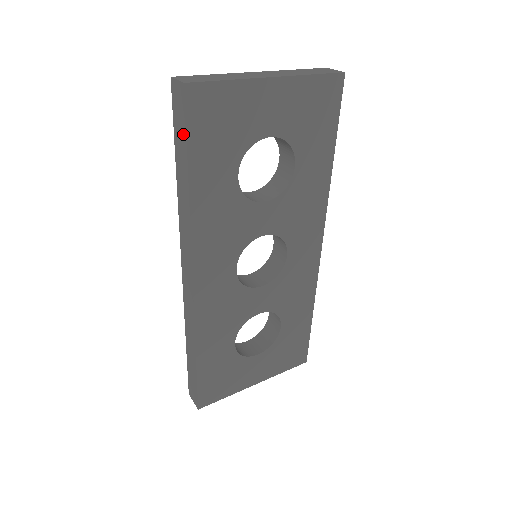
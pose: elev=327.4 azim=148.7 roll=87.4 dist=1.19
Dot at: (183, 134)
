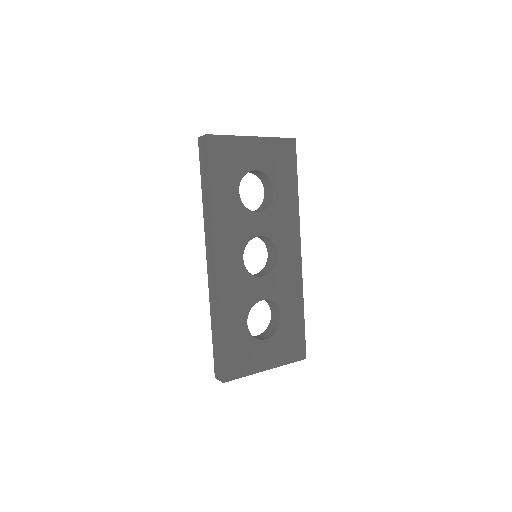
Dot at: (206, 164)
